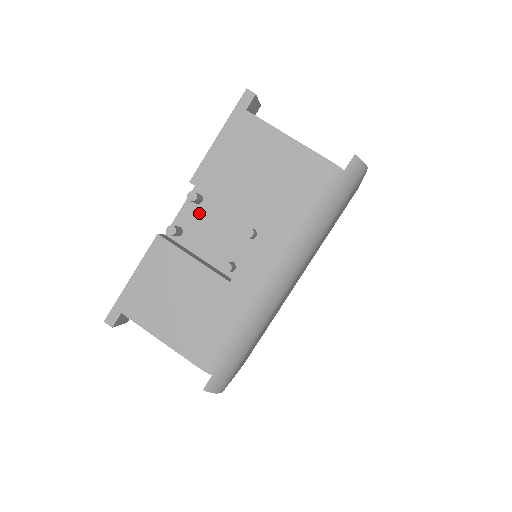
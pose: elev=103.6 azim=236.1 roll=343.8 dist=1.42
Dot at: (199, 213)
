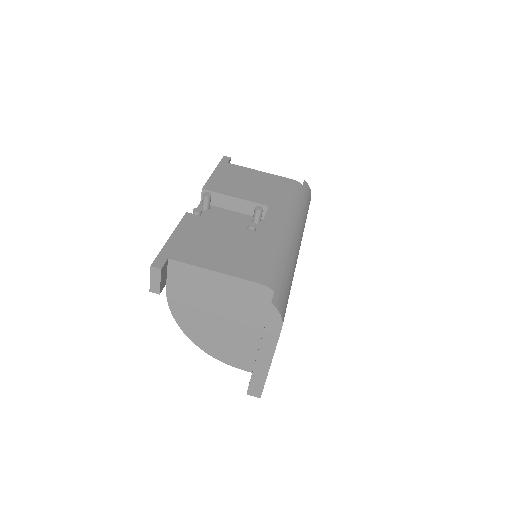
Dot at: (210, 214)
